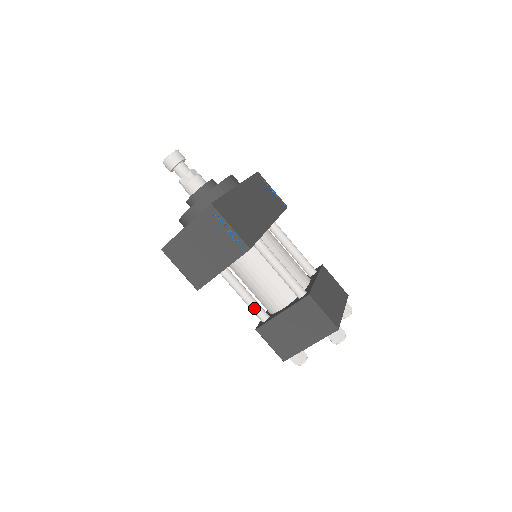
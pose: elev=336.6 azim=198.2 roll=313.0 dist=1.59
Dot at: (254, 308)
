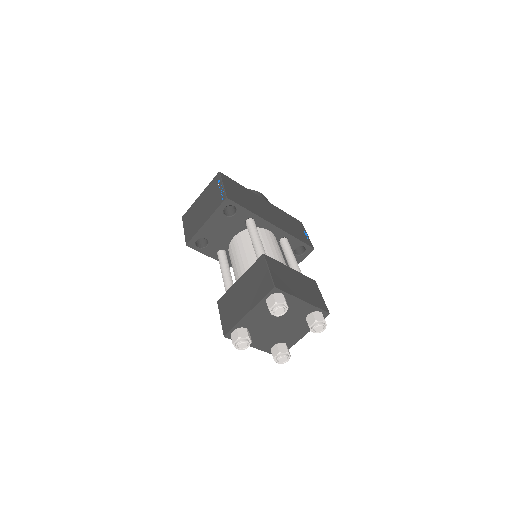
Dot at: (226, 284)
